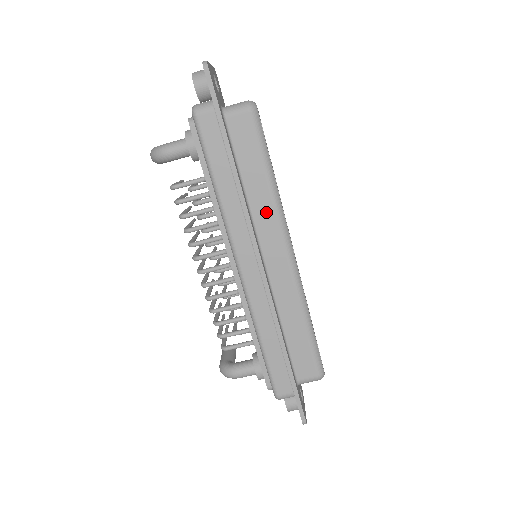
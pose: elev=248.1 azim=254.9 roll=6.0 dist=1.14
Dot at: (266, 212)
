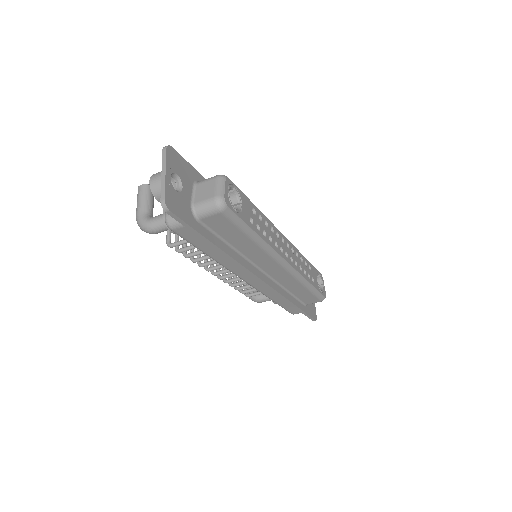
Dot at: (257, 254)
